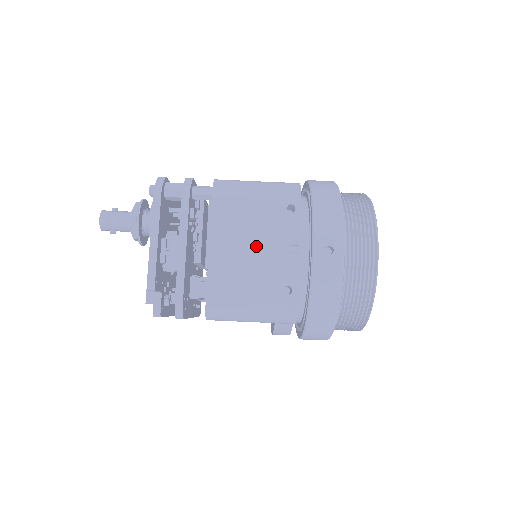
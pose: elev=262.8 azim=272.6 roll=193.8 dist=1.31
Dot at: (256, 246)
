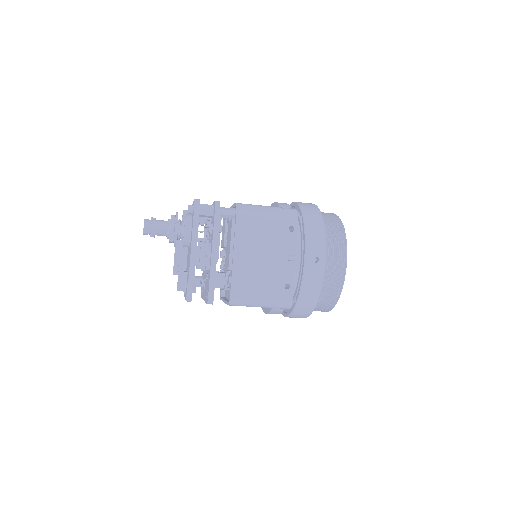
Dot at: (266, 255)
